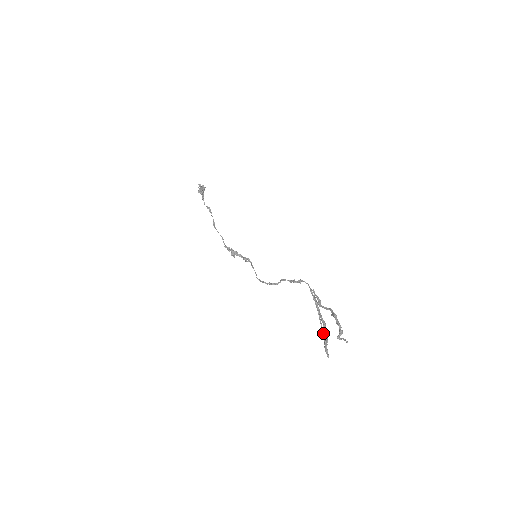
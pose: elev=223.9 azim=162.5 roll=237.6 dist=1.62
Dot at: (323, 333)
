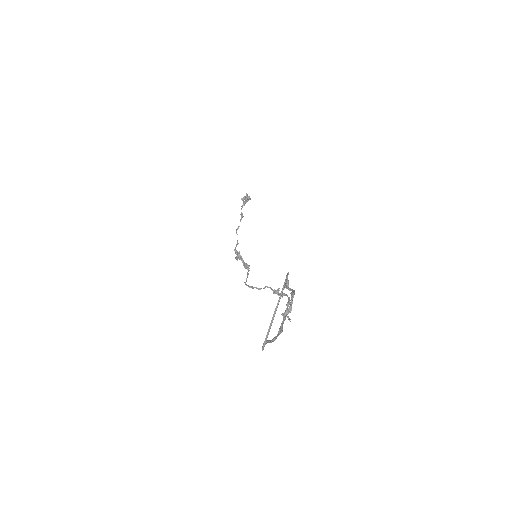
Dot at: (272, 321)
